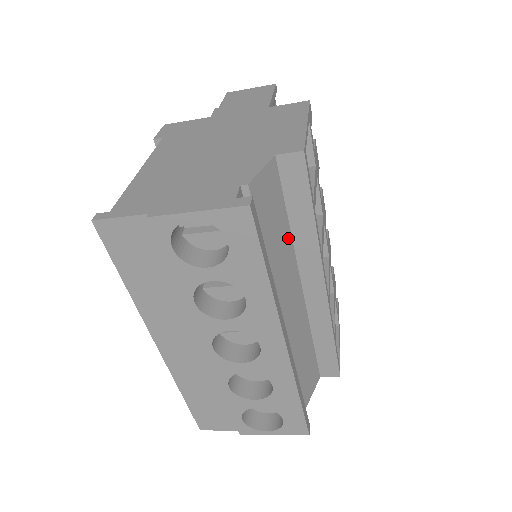
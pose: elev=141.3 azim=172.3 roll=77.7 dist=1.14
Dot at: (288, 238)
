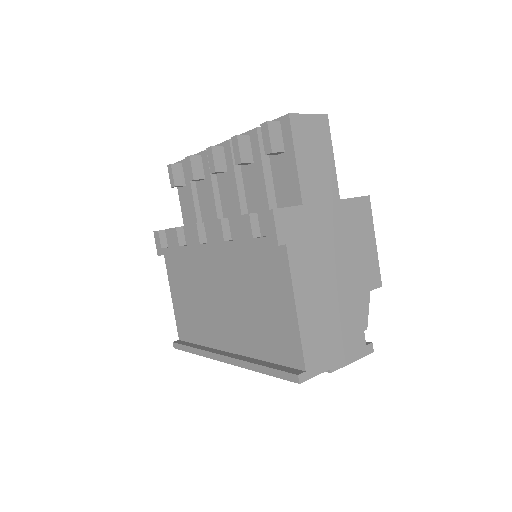
Dot at: occluded
